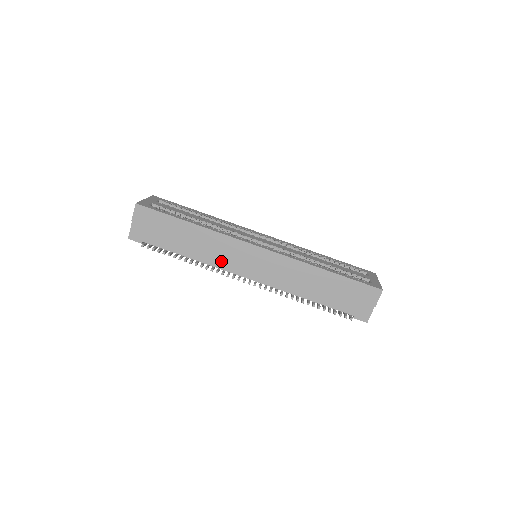
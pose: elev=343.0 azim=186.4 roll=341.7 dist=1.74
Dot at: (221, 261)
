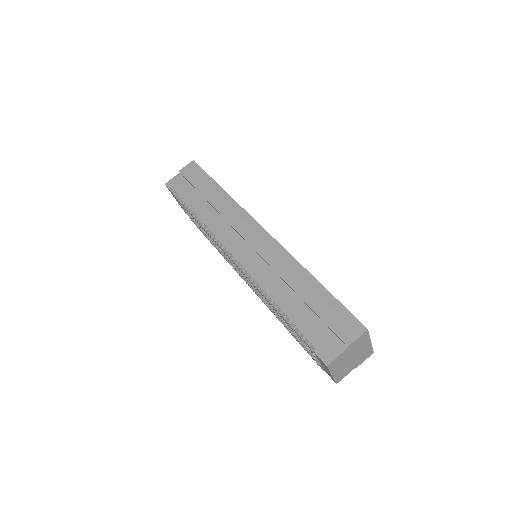
Dot at: (221, 230)
